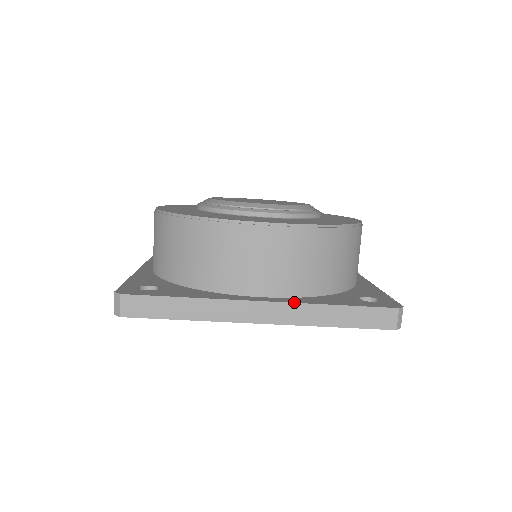
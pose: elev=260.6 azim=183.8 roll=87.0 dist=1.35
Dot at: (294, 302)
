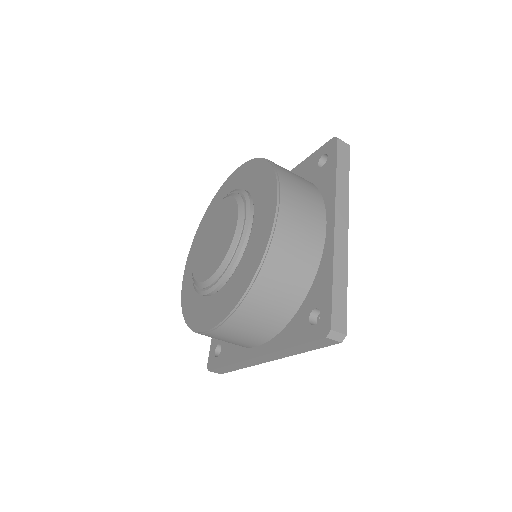
Dot at: (270, 352)
